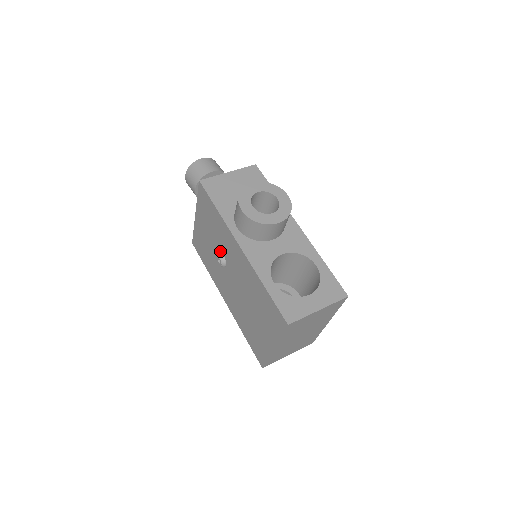
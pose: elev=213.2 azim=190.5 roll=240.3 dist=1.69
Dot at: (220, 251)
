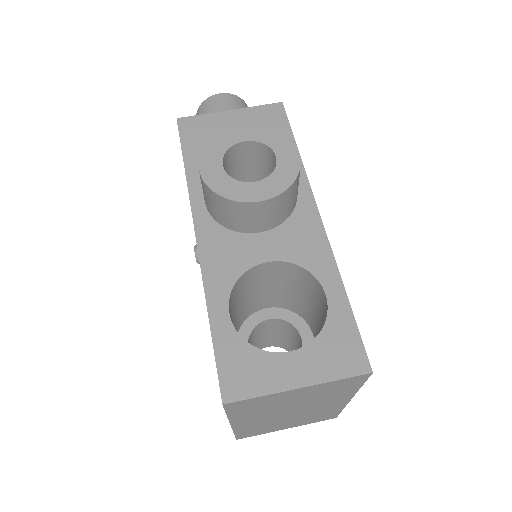
Dot at: occluded
